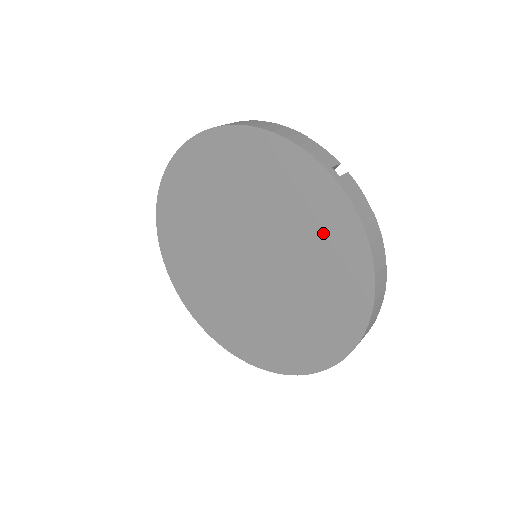
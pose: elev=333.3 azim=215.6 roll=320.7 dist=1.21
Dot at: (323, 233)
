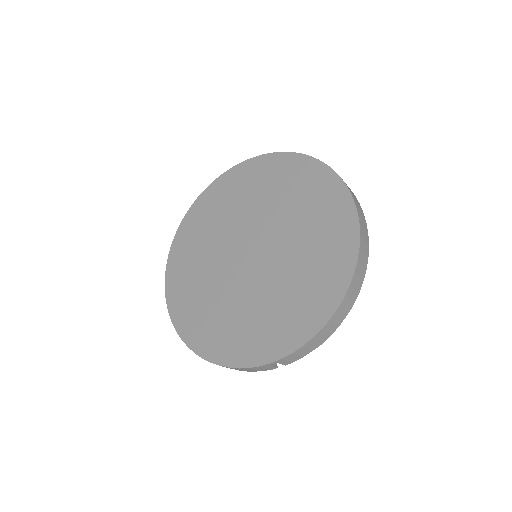
Dot at: (258, 181)
